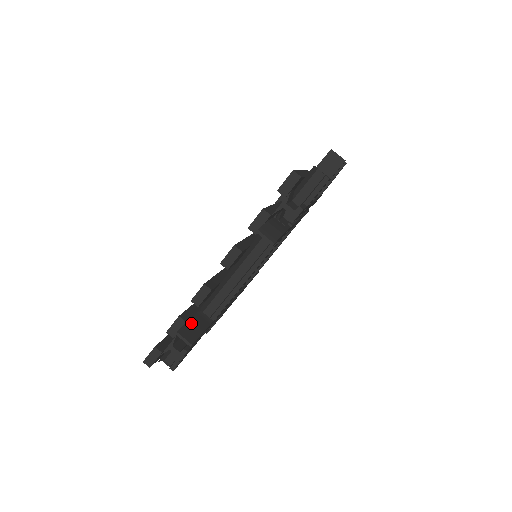
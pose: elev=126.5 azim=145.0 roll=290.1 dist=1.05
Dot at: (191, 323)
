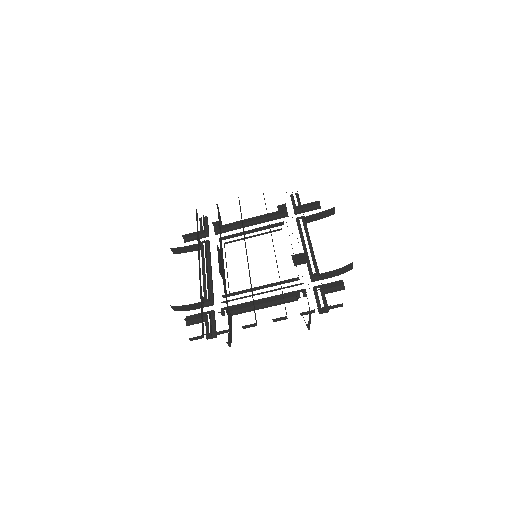
Dot at: occluded
